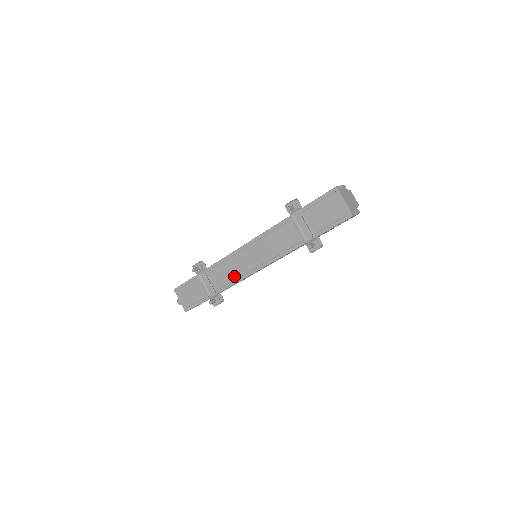
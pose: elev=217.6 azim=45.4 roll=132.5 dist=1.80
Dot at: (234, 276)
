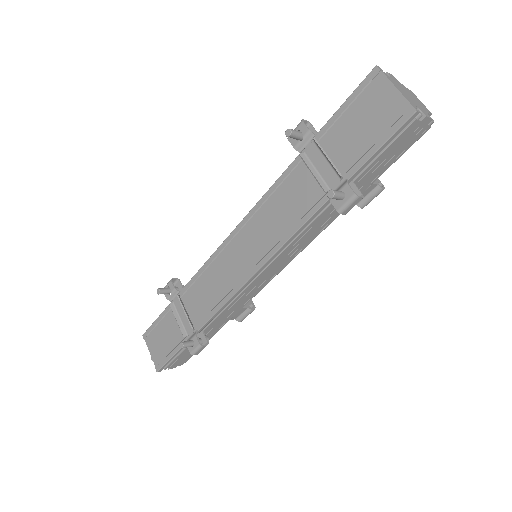
Dot at: (219, 294)
